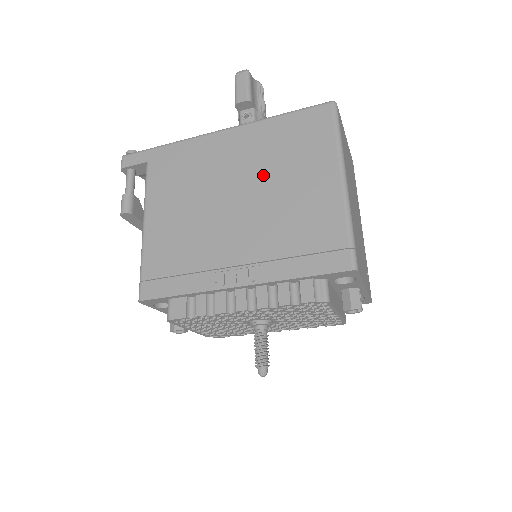
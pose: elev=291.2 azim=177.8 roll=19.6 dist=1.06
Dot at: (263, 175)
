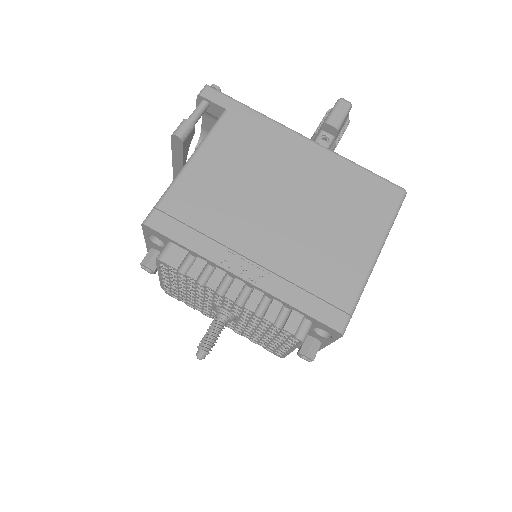
Dot at: (318, 203)
